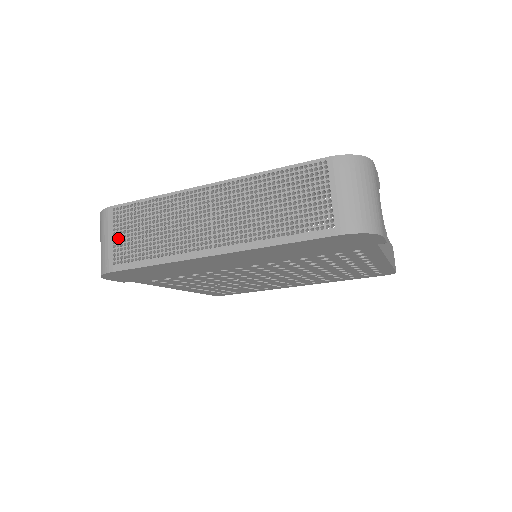
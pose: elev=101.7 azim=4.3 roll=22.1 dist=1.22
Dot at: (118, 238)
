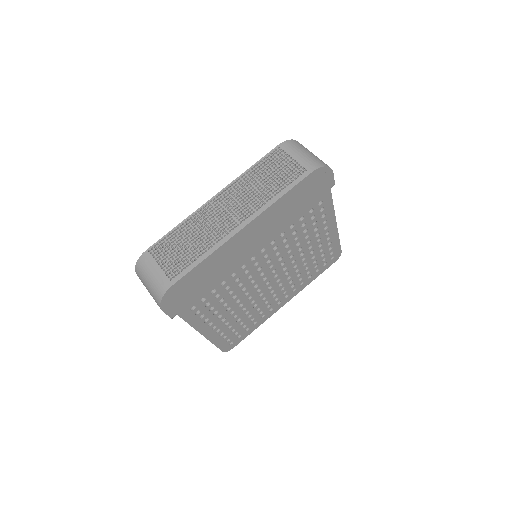
Dot at: (163, 265)
